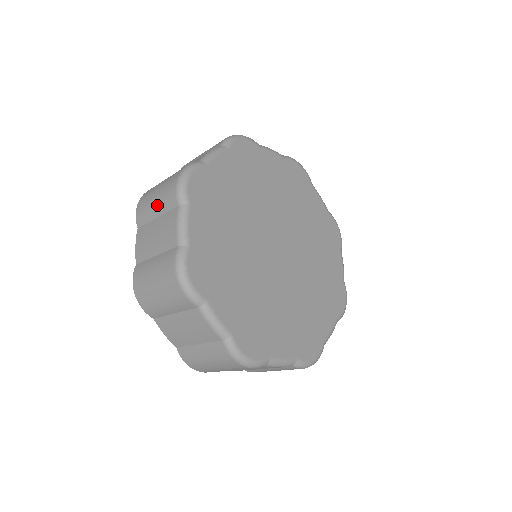
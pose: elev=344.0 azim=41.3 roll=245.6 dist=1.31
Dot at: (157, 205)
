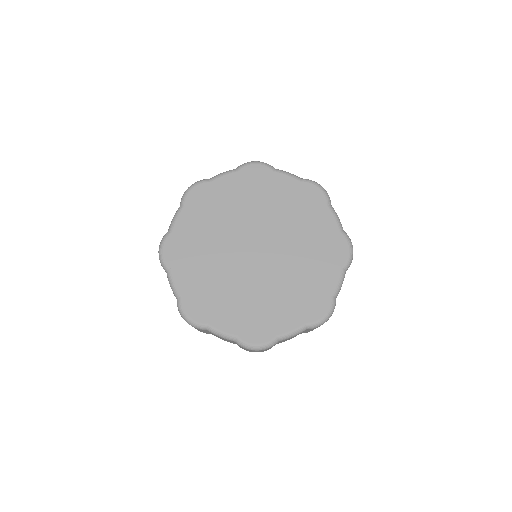
Dot at: occluded
